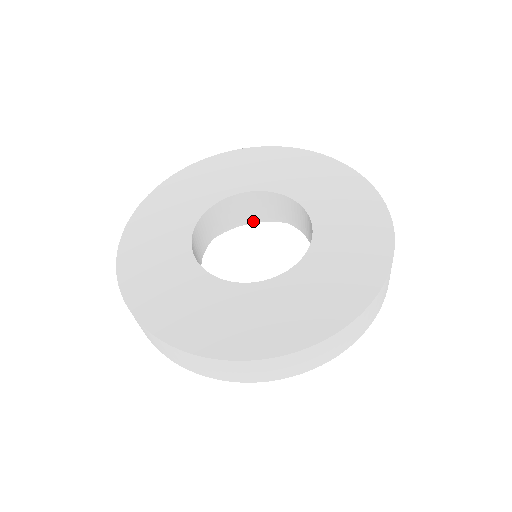
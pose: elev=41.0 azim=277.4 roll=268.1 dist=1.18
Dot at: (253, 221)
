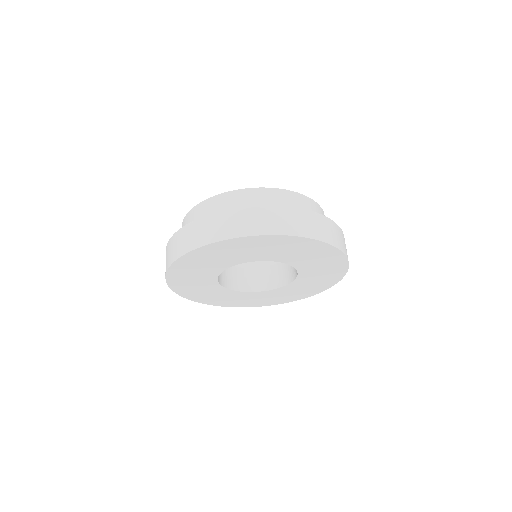
Dot at: occluded
